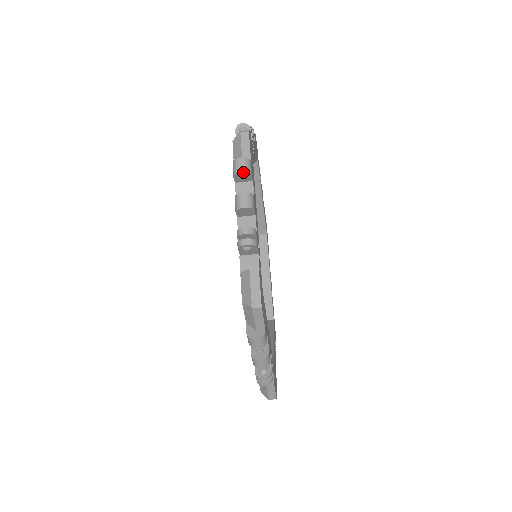
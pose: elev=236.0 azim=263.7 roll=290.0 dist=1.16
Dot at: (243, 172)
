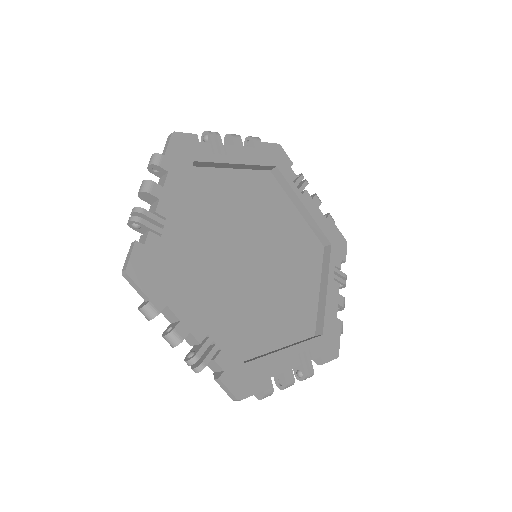
Dot at: (150, 165)
